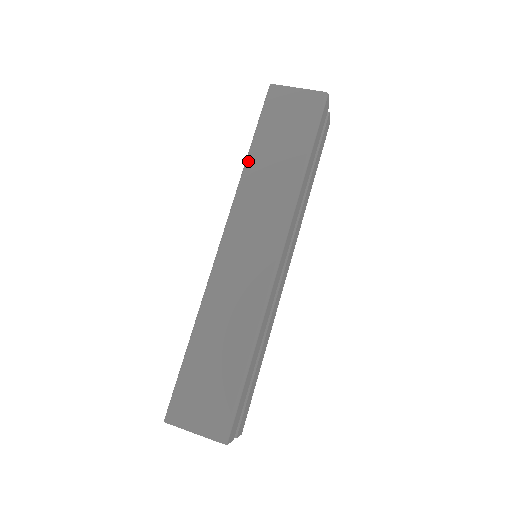
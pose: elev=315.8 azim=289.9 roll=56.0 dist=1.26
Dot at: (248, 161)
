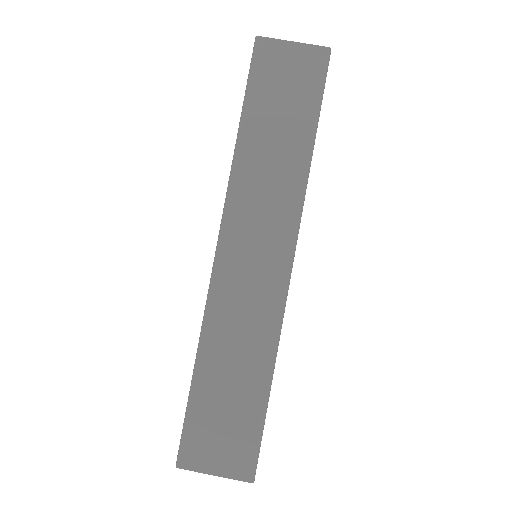
Dot at: (240, 142)
